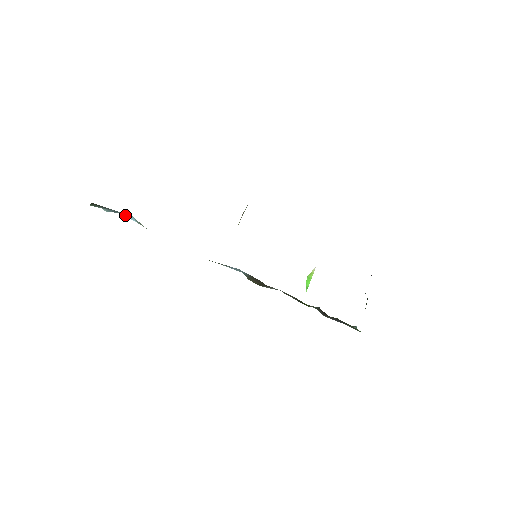
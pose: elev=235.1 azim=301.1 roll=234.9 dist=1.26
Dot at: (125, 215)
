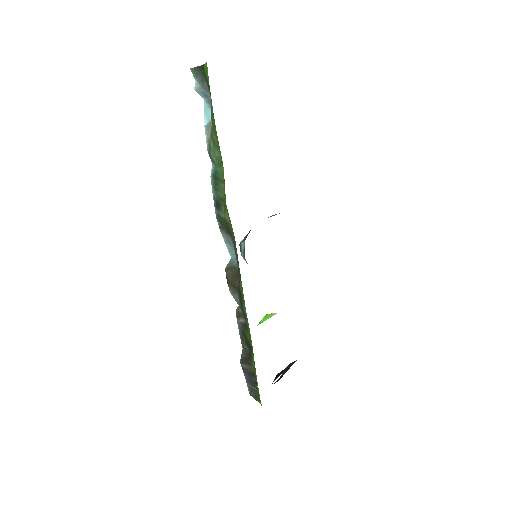
Dot at: (207, 109)
